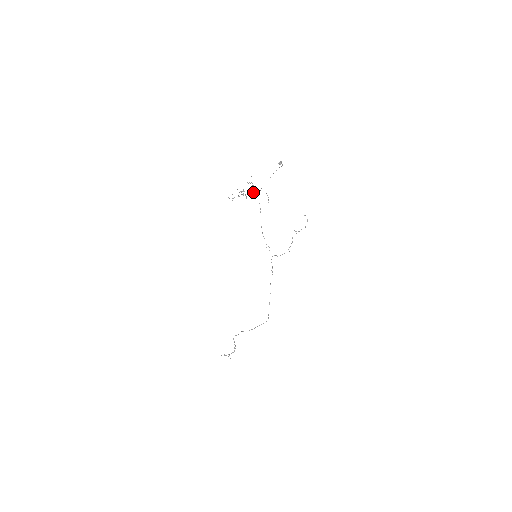
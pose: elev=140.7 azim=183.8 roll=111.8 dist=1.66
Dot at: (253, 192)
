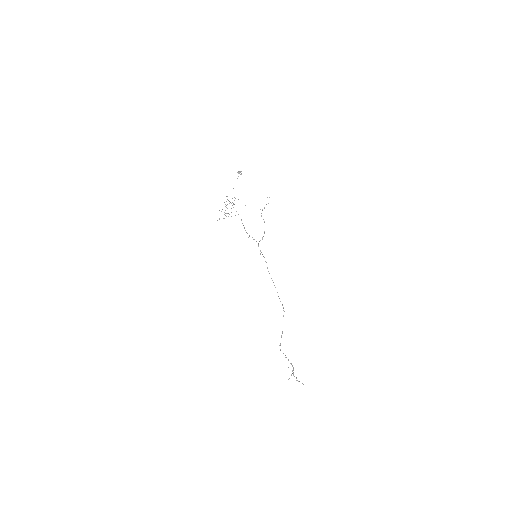
Dot at: occluded
